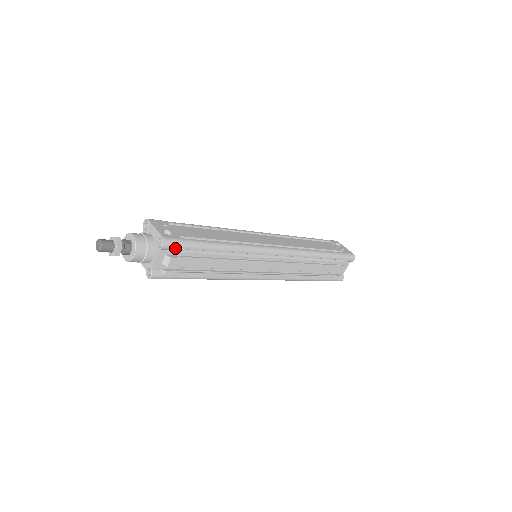
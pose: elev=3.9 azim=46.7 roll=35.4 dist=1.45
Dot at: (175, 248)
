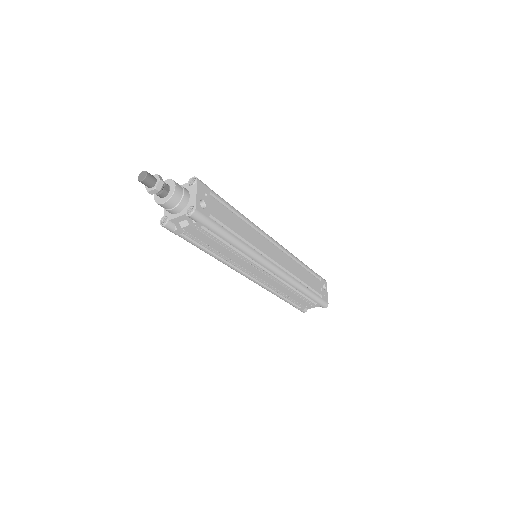
Dot at: (198, 222)
